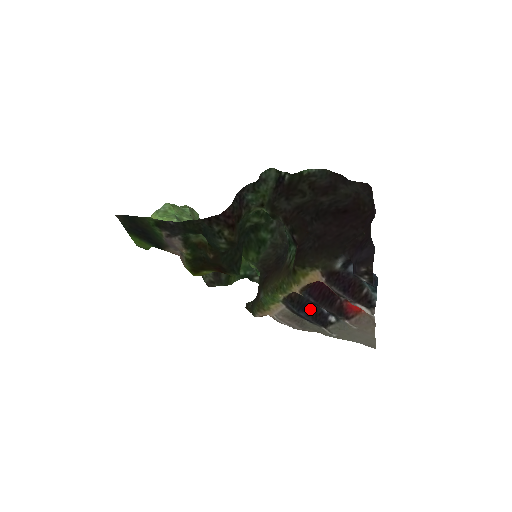
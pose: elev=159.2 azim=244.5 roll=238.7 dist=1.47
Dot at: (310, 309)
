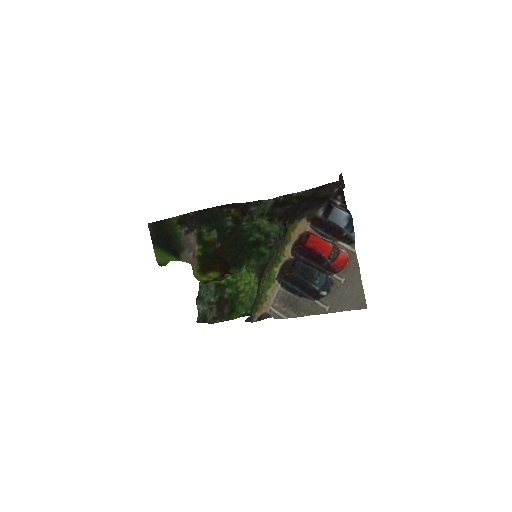
Dot at: (303, 286)
